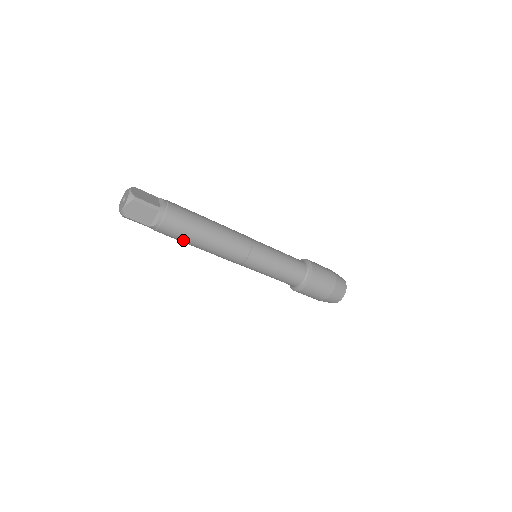
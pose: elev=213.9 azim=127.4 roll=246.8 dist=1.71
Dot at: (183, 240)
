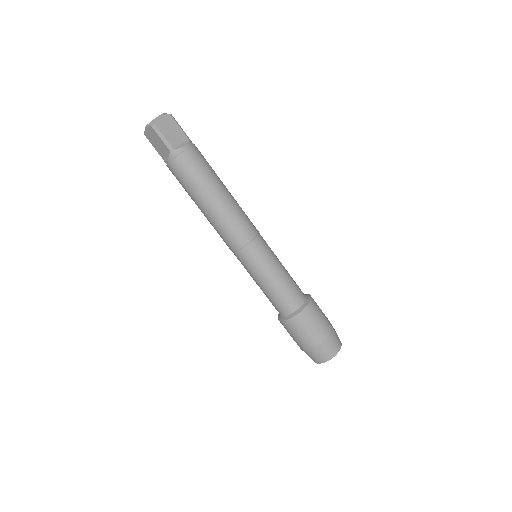
Dot at: (199, 182)
